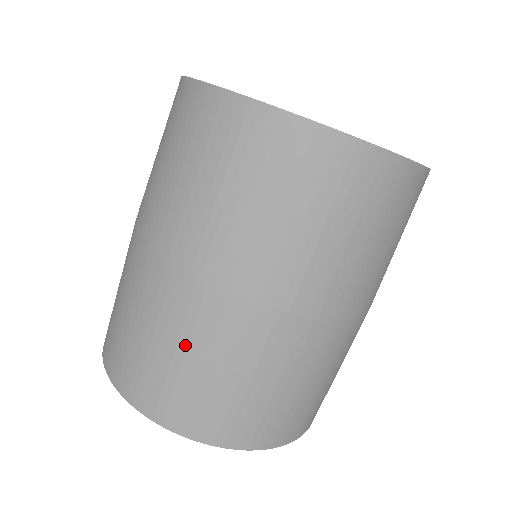
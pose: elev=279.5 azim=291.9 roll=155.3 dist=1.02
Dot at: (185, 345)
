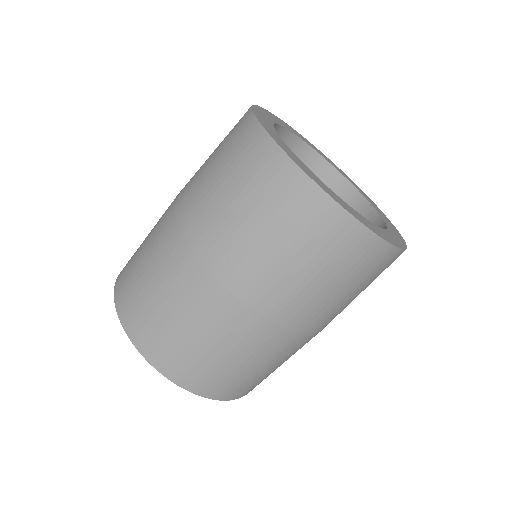
Dot at: (149, 251)
